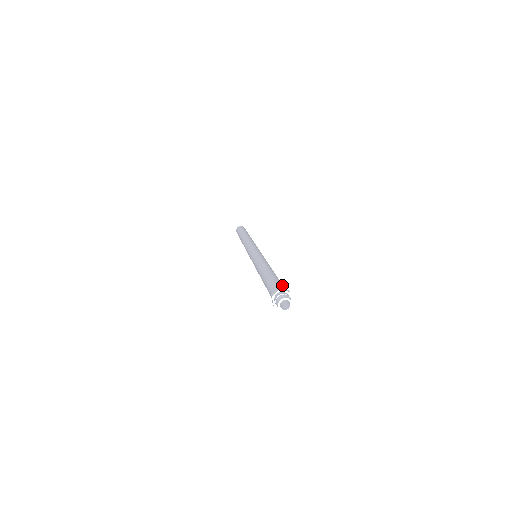
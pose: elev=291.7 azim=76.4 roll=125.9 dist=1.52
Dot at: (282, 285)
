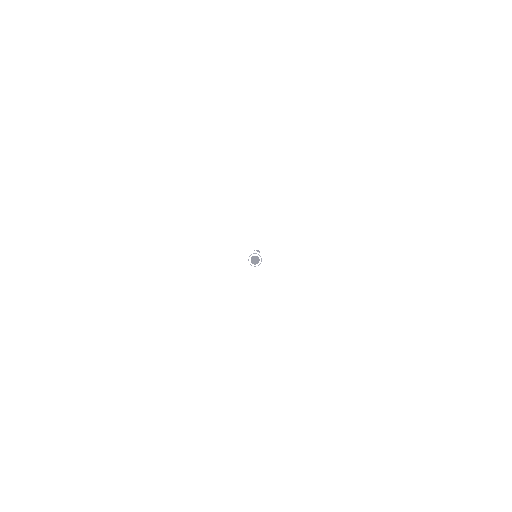
Dot at: occluded
